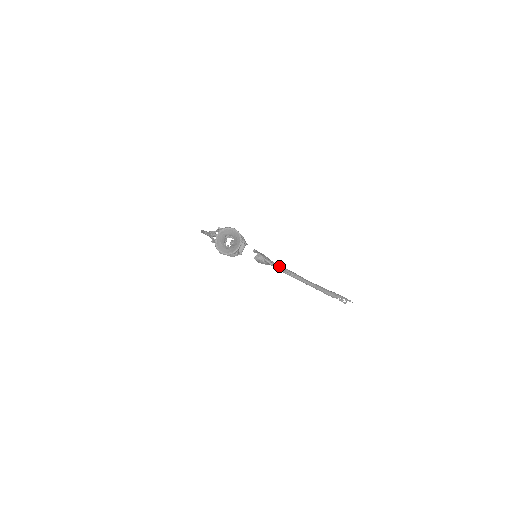
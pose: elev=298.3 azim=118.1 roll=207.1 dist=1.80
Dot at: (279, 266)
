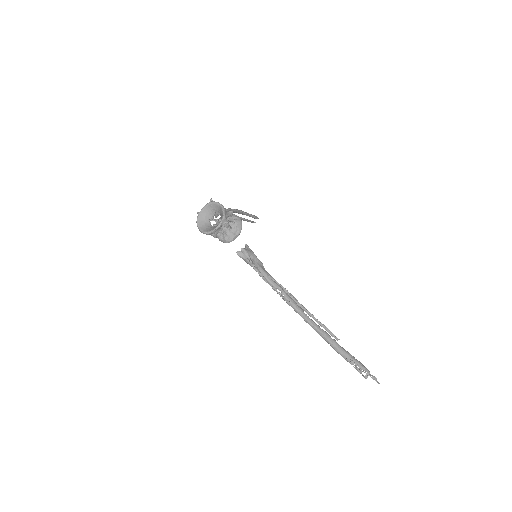
Dot at: (269, 278)
